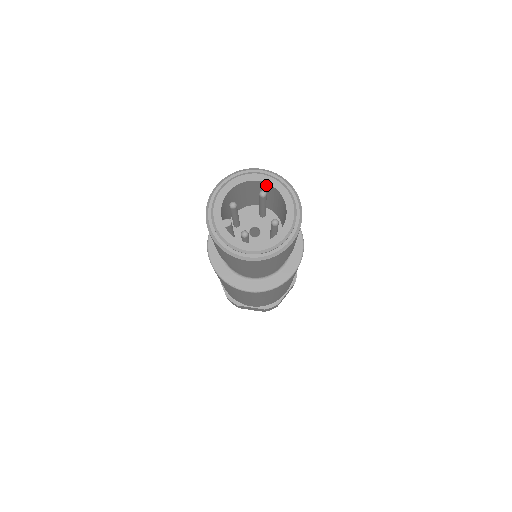
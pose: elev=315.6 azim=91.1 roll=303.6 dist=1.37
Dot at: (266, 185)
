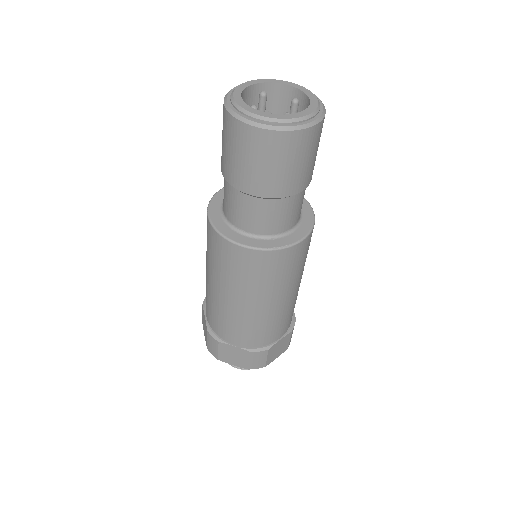
Dot at: (258, 90)
